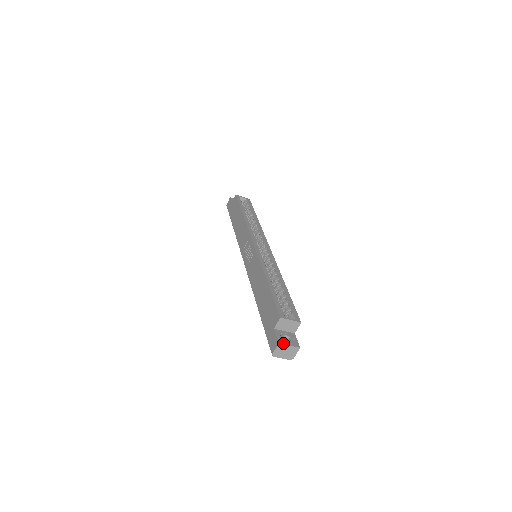
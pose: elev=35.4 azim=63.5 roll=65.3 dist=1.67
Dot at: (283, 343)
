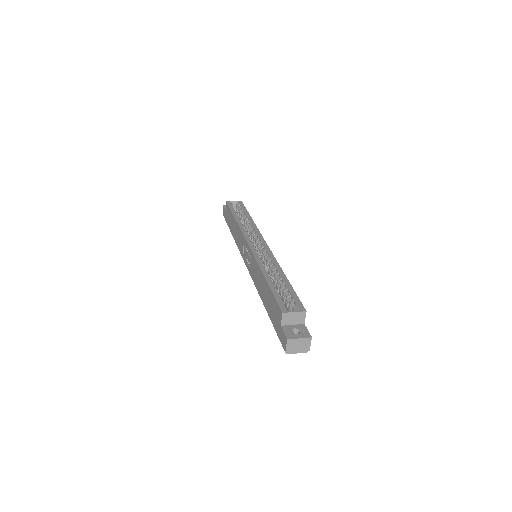
Dot at: (292, 338)
